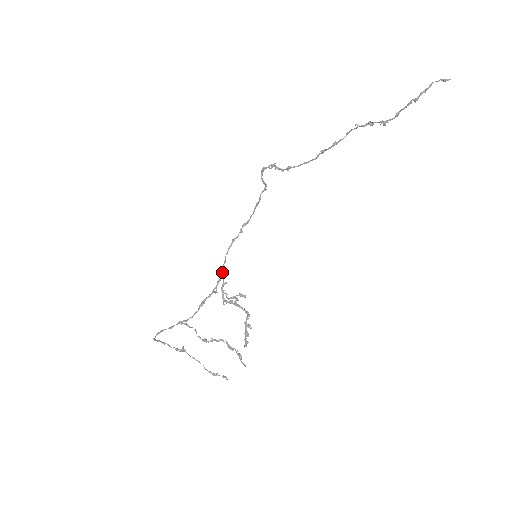
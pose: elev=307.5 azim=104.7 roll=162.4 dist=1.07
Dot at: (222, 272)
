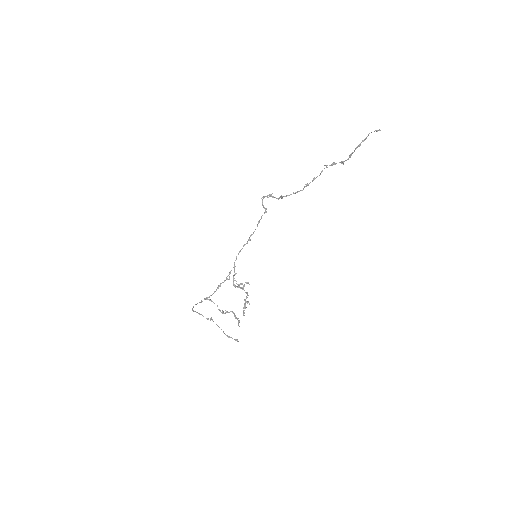
Dot at: occluded
